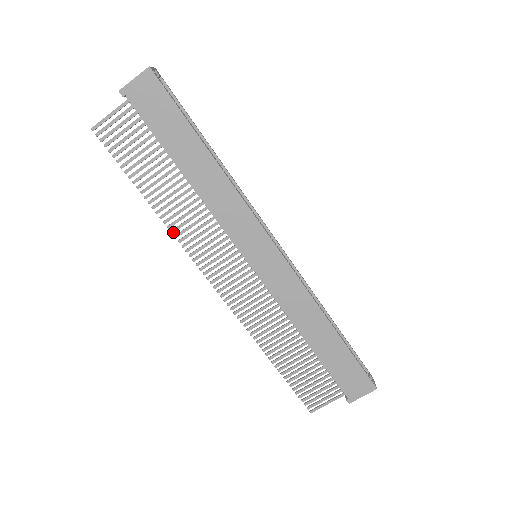
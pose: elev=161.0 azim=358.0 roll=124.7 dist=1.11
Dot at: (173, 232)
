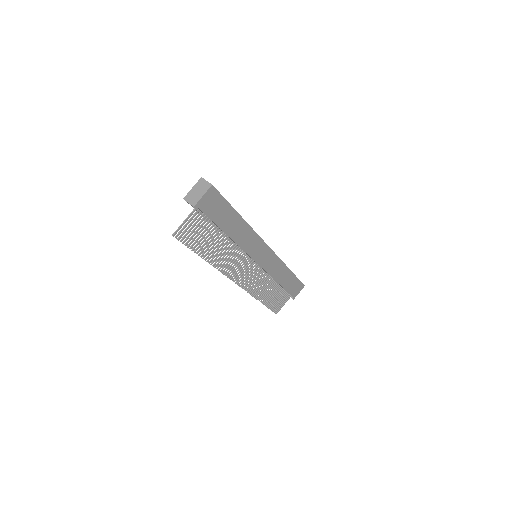
Dot at: occluded
